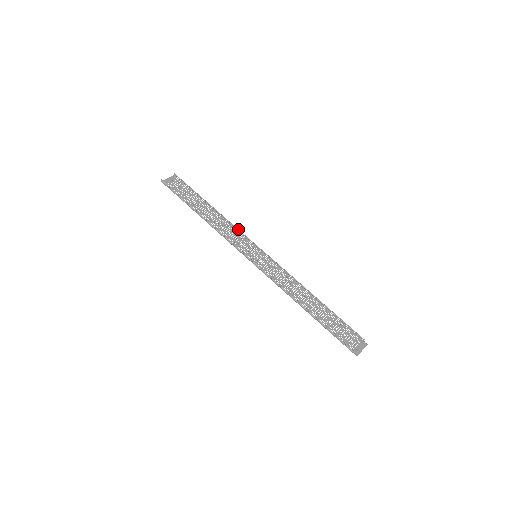
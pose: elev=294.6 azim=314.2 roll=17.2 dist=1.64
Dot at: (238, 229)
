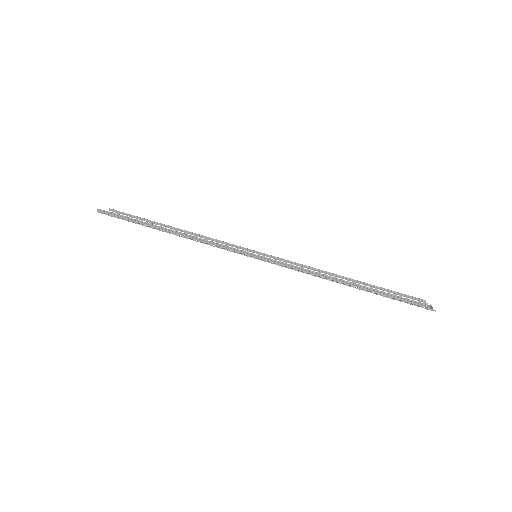
Dot at: (219, 240)
